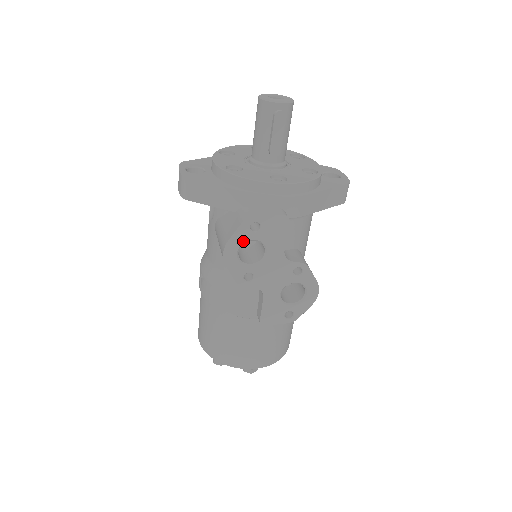
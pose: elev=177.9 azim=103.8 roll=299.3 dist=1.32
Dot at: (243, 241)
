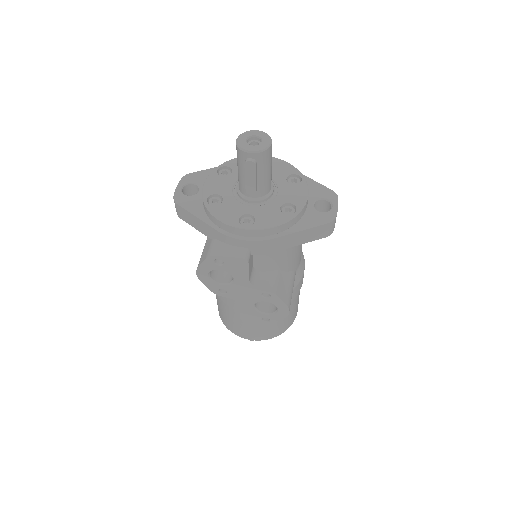
Dot at: (211, 269)
